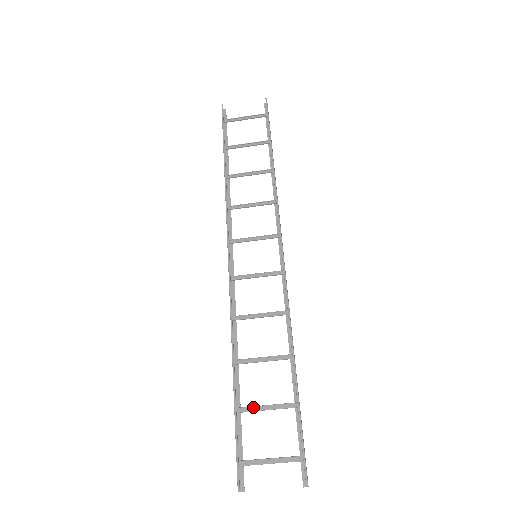
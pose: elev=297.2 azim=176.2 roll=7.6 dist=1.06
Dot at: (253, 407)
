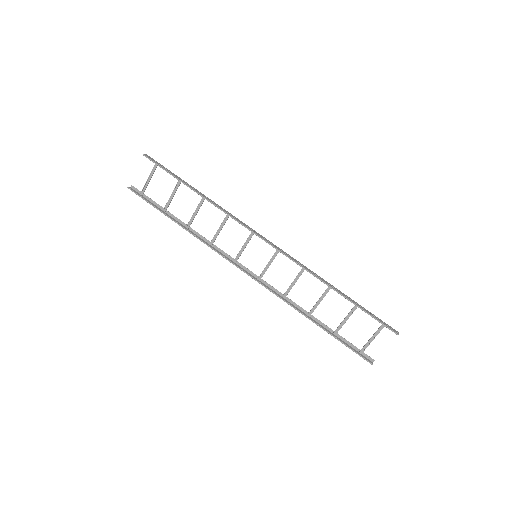
Dot at: (339, 326)
